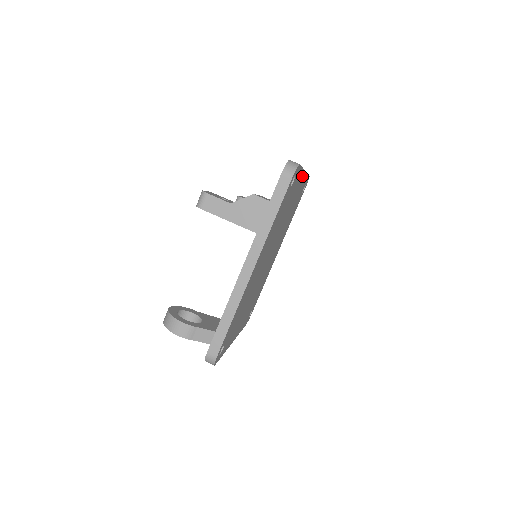
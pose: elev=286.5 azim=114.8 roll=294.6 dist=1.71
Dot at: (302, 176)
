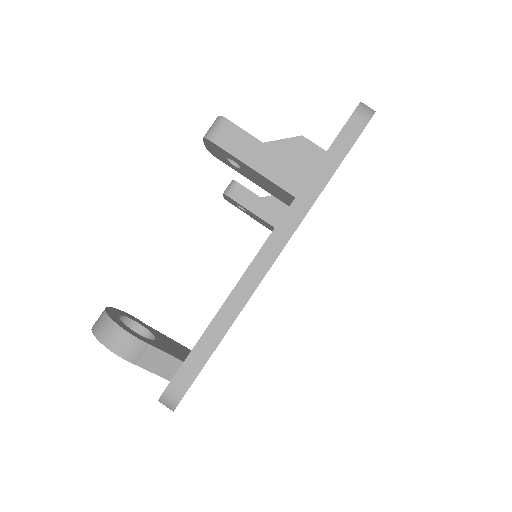
Dot at: occluded
